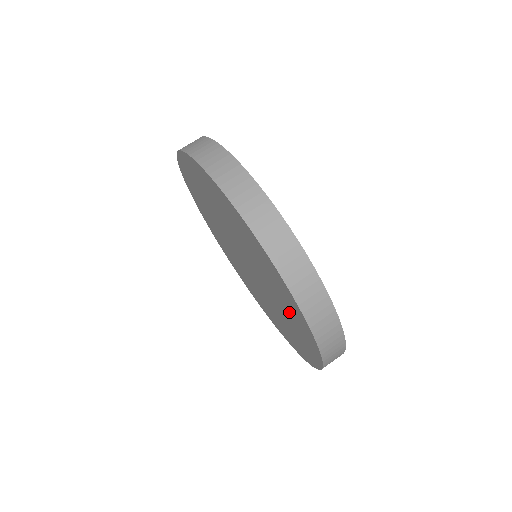
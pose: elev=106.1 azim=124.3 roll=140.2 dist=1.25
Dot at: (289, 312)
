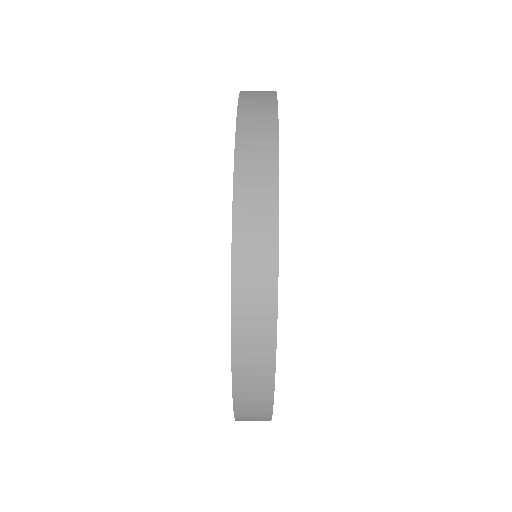
Dot at: occluded
